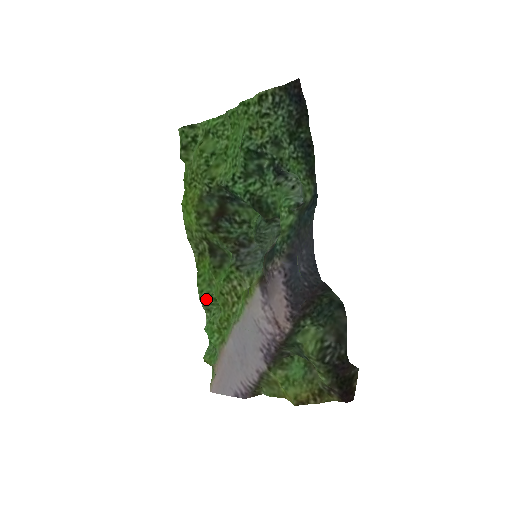
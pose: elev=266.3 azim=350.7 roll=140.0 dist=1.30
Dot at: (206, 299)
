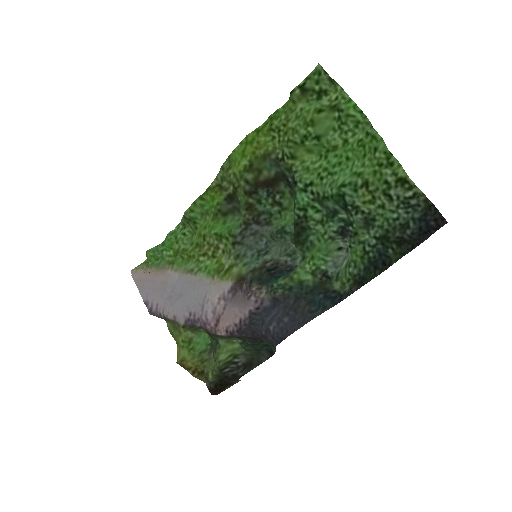
Dot at: (190, 219)
